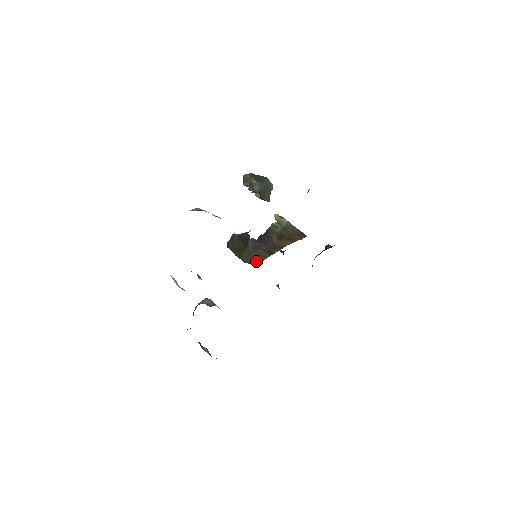
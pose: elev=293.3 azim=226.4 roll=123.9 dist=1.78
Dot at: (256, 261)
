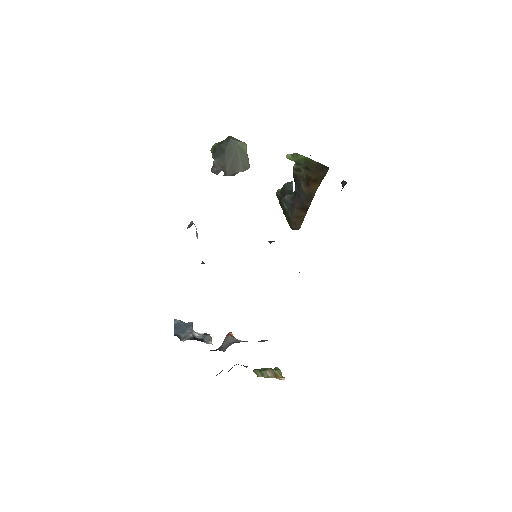
Dot at: (297, 226)
